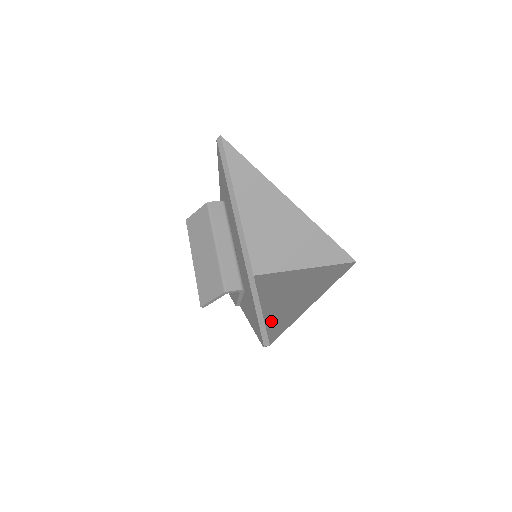
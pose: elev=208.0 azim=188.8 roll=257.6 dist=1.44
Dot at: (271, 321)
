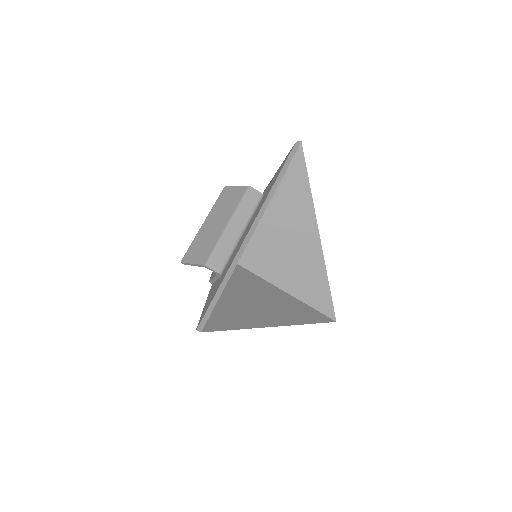
Dot at: (222, 315)
